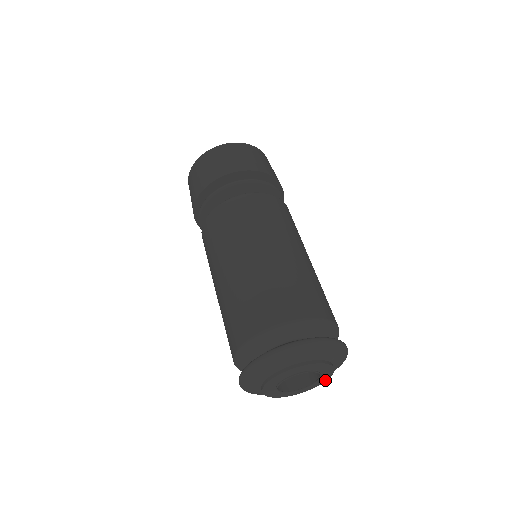
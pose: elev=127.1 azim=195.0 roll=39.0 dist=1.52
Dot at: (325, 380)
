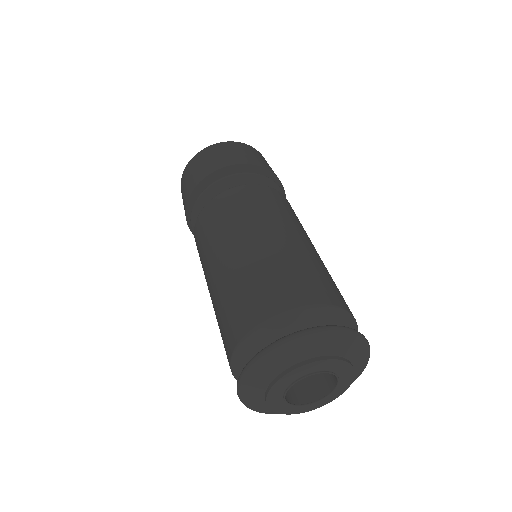
Dot at: (348, 385)
